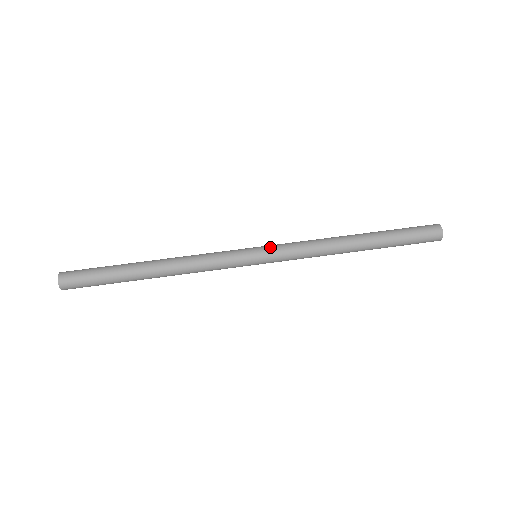
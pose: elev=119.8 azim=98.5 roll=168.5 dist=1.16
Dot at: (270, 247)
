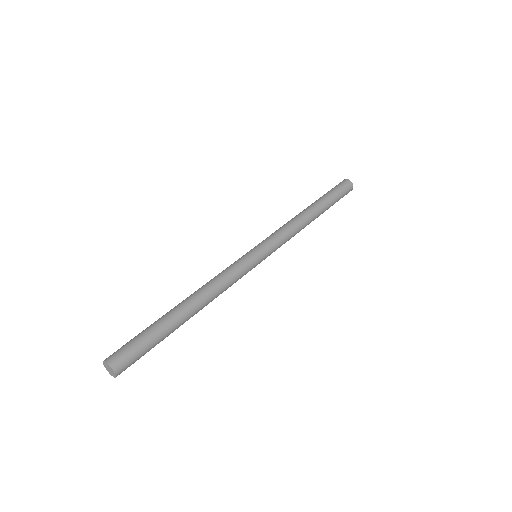
Dot at: (266, 244)
